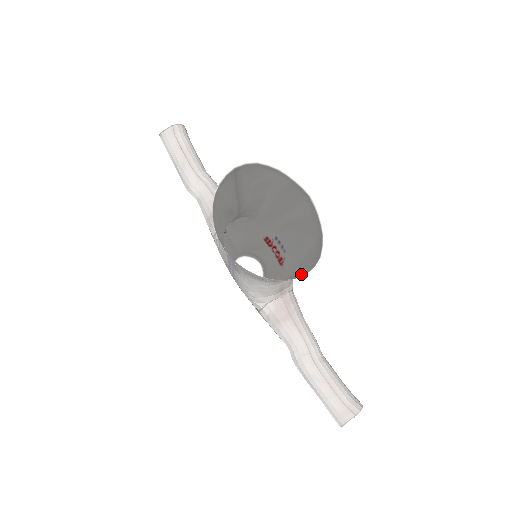
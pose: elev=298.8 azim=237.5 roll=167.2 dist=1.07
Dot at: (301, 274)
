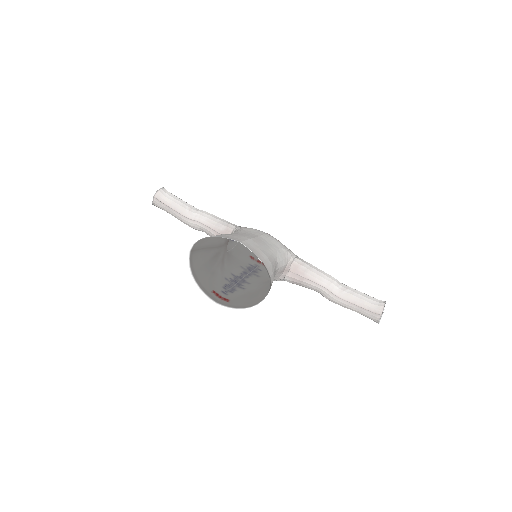
Dot at: occluded
